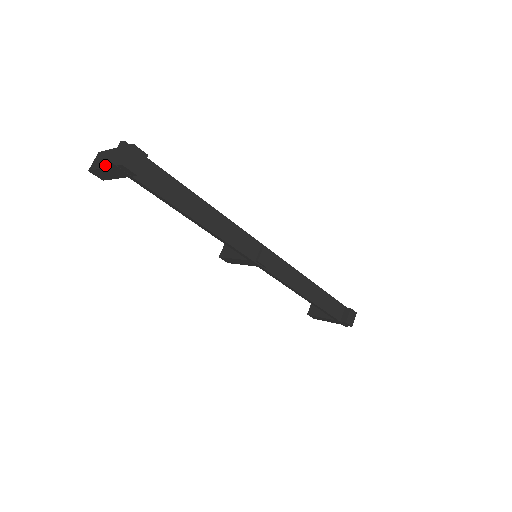
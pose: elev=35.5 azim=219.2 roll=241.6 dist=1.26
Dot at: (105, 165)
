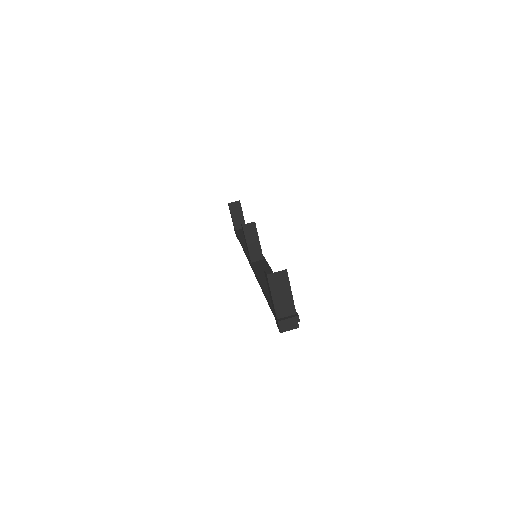
Dot at: (276, 304)
